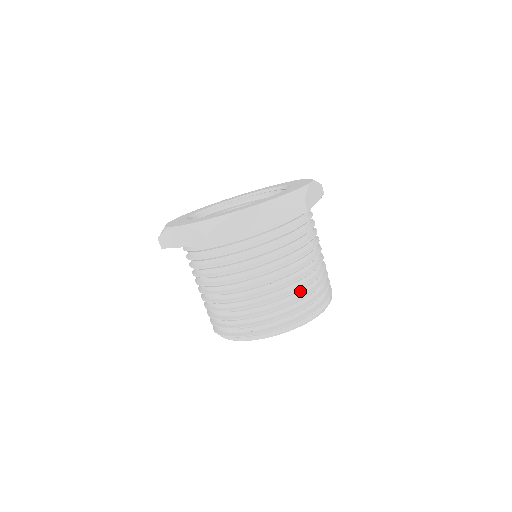
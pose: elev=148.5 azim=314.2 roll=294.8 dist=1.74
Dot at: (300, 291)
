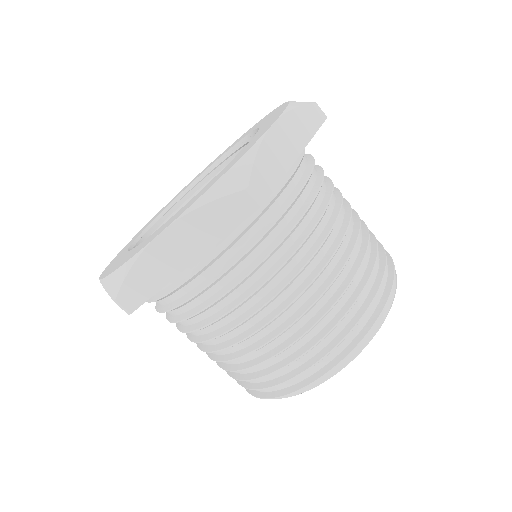
Dot at: occluded
